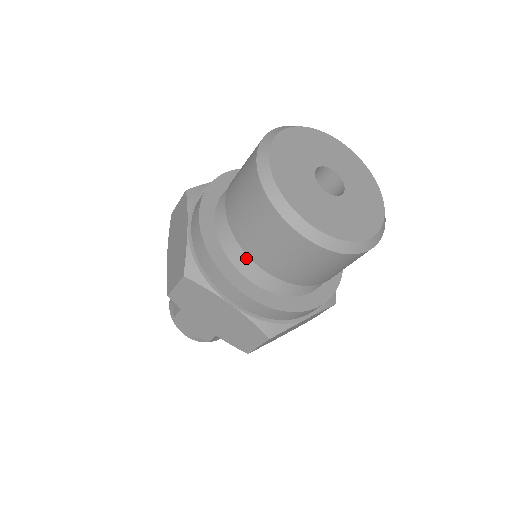
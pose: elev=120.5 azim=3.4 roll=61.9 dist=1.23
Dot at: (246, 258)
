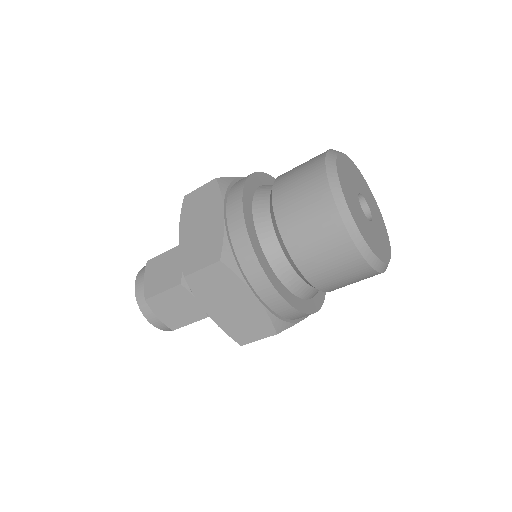
Dot at: (266, 200)
